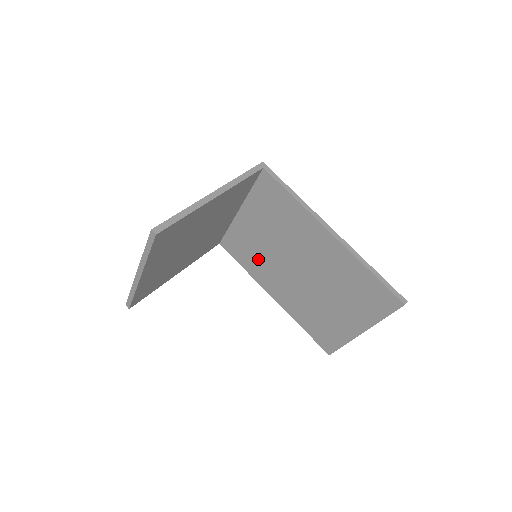
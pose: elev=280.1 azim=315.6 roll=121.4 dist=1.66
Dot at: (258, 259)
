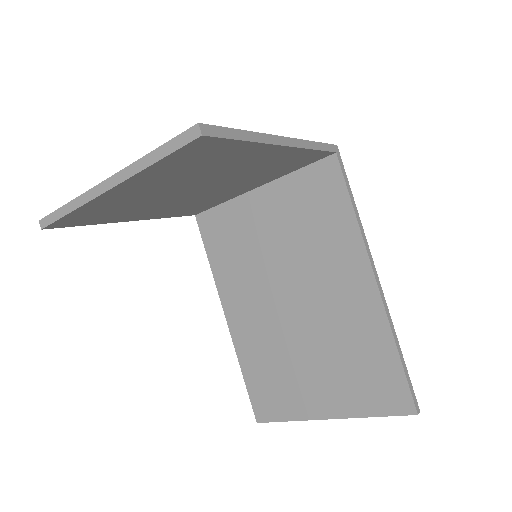
Dot at: (240, 261)
